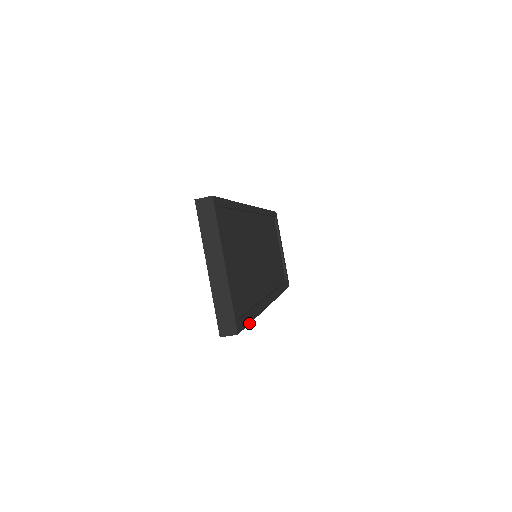
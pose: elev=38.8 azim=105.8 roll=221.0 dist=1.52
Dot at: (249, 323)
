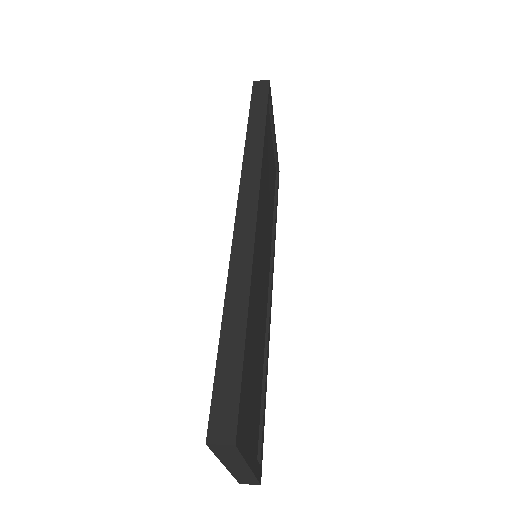
Dot at: (264, 423)
